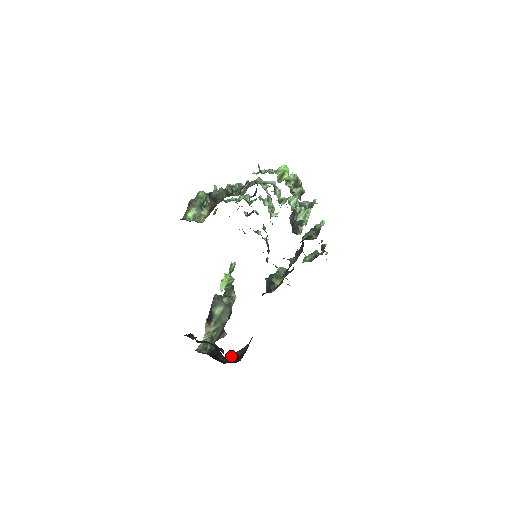
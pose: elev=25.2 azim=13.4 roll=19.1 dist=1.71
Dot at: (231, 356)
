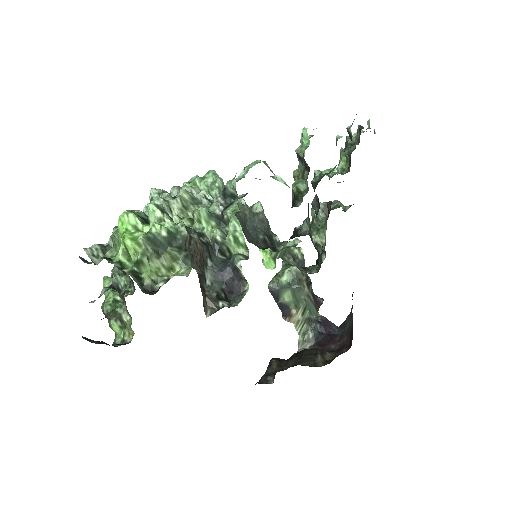
Dot at: (344, 325)
